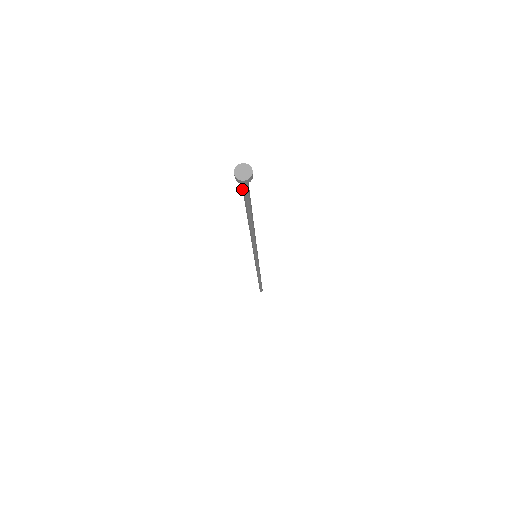
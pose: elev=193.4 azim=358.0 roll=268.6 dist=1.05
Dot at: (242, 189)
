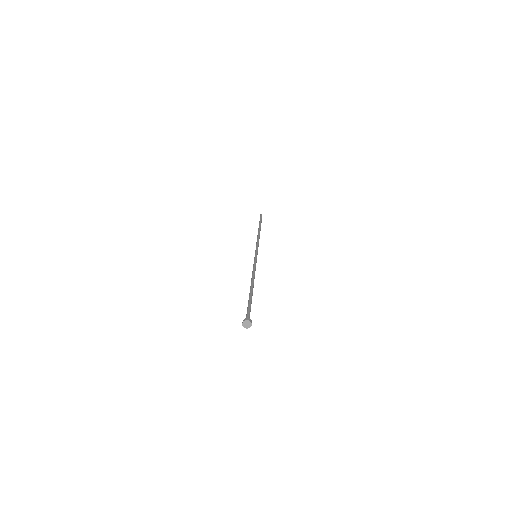
Dot at: occluded
